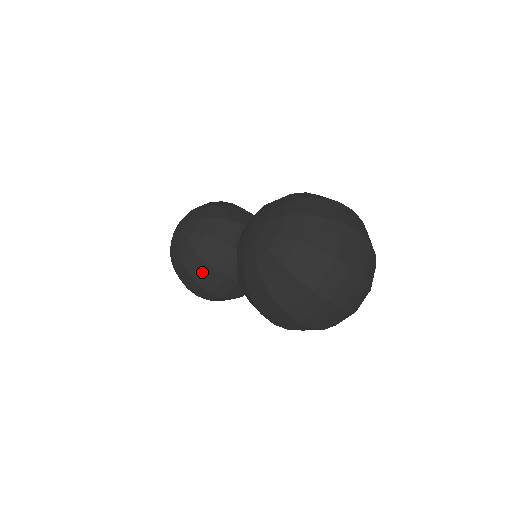
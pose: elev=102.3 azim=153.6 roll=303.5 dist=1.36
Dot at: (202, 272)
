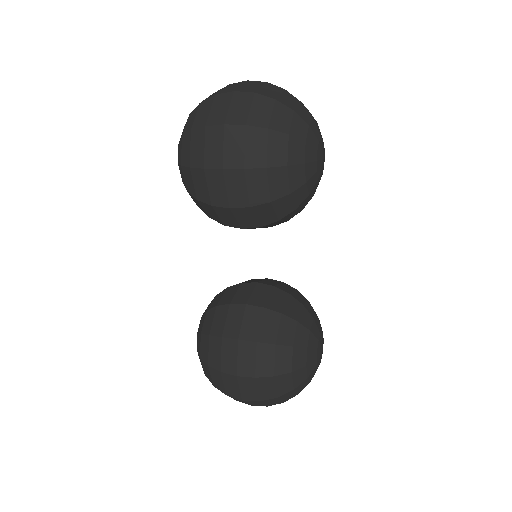
Dot at: (218, 320)
